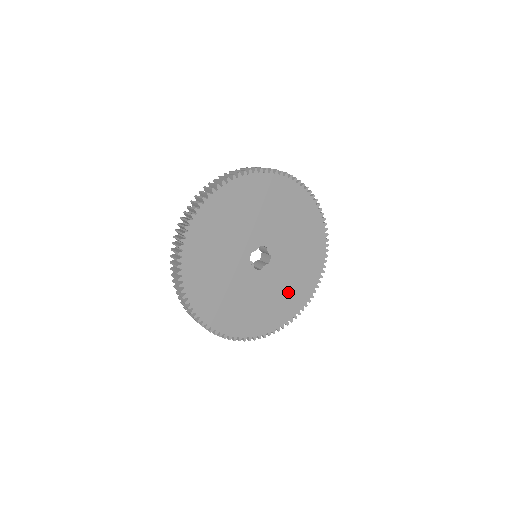
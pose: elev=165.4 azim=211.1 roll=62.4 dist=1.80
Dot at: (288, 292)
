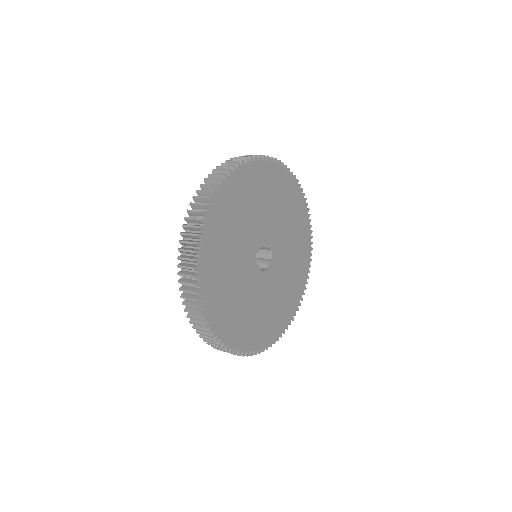
Dot at: (291, 278)
